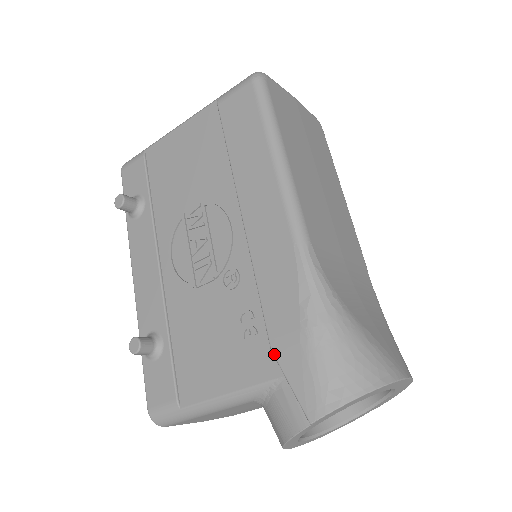
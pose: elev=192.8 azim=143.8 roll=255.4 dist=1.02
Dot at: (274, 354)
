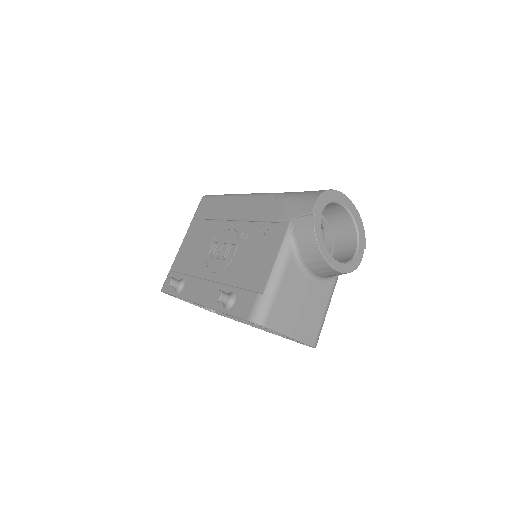
Dot at: (280, 220)
